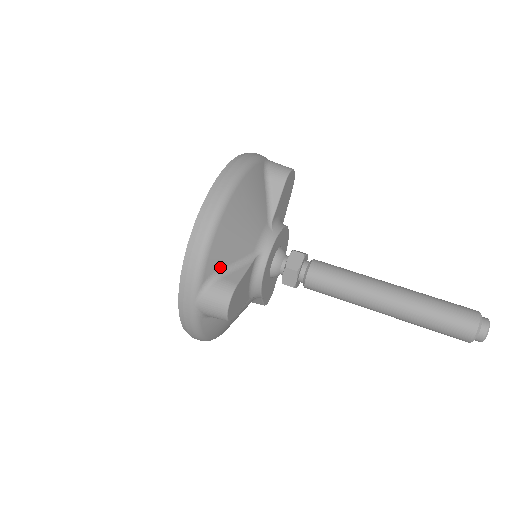
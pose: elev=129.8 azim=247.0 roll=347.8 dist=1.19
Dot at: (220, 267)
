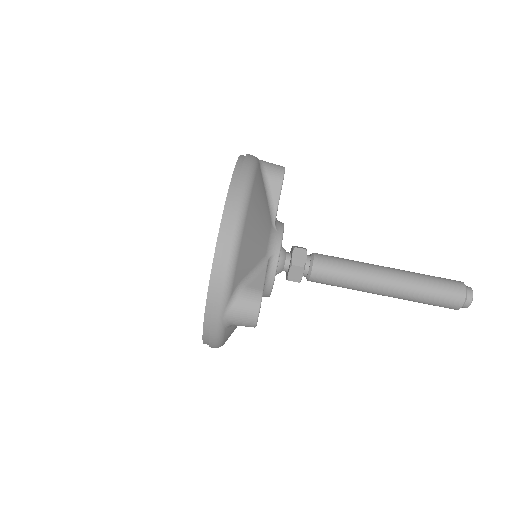
Dot at: (243, 276)
